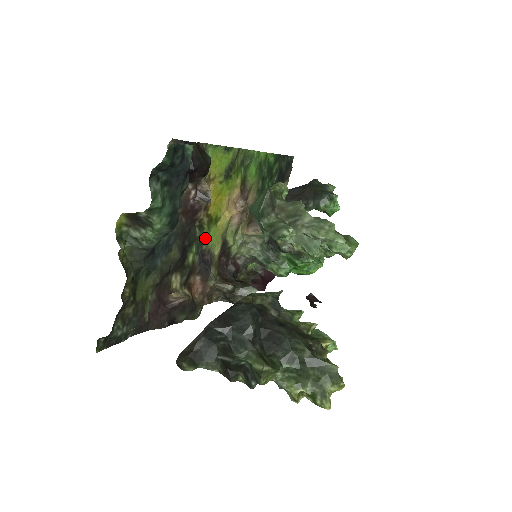
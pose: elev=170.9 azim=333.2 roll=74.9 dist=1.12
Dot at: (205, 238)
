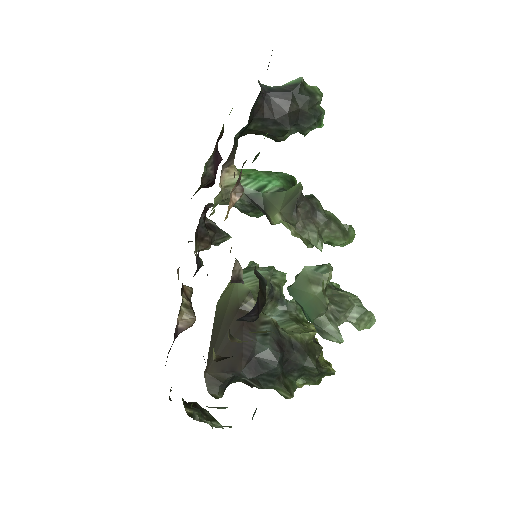
Dot at: occluded
